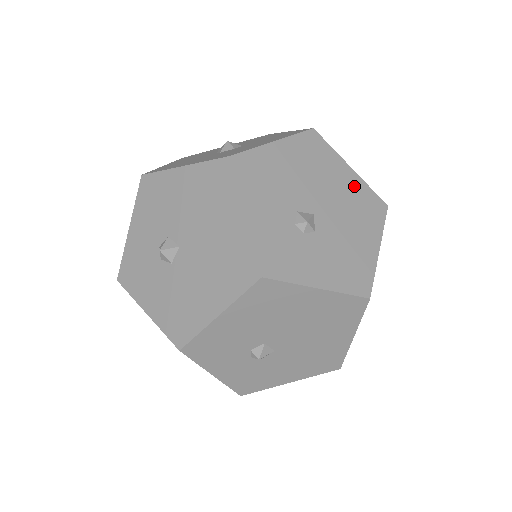
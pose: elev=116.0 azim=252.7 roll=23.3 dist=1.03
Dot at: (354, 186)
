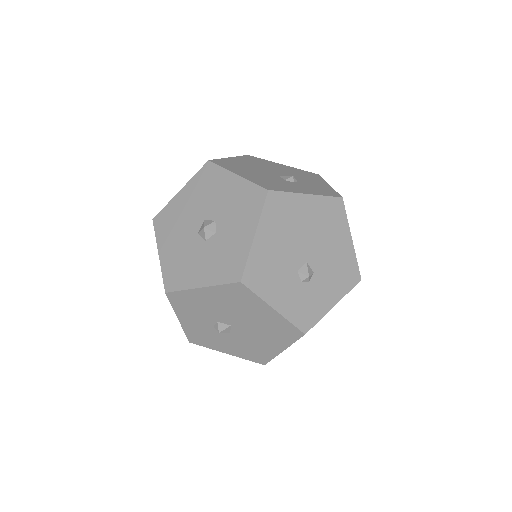
Dot at: (316, 208)
